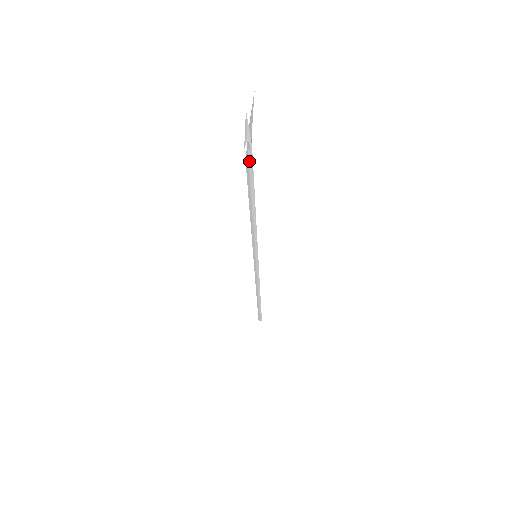
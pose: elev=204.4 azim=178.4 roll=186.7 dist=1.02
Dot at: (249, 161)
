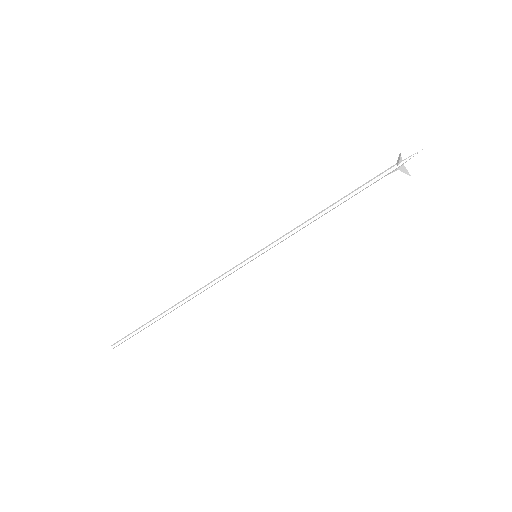
Dot at: (383, 174)
